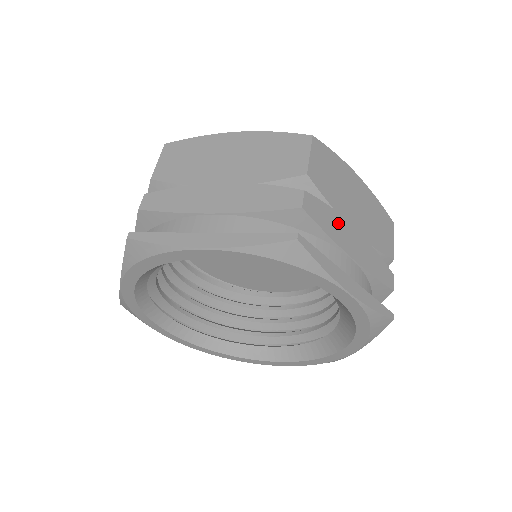
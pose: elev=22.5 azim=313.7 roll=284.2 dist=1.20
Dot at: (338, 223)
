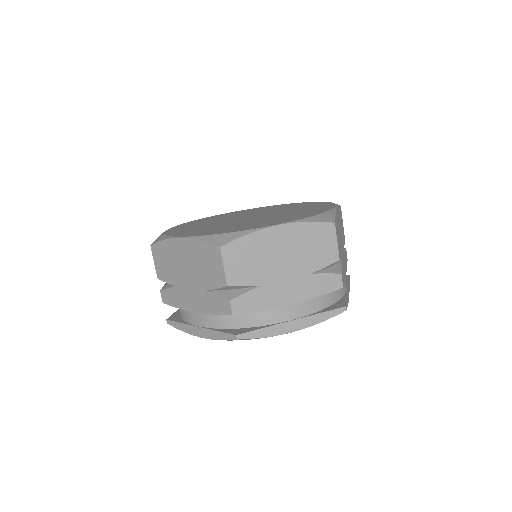
Dot at: (343, 265)
